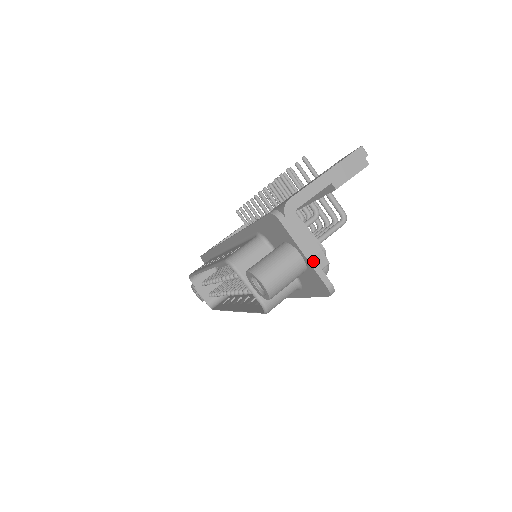
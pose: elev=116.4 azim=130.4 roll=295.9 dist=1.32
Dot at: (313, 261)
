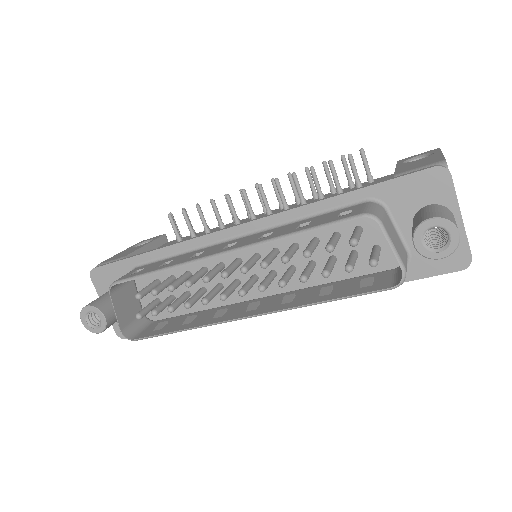
Dot at: (464, 227)
